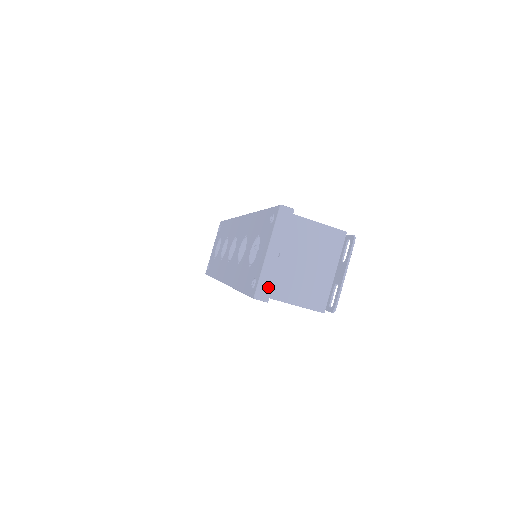
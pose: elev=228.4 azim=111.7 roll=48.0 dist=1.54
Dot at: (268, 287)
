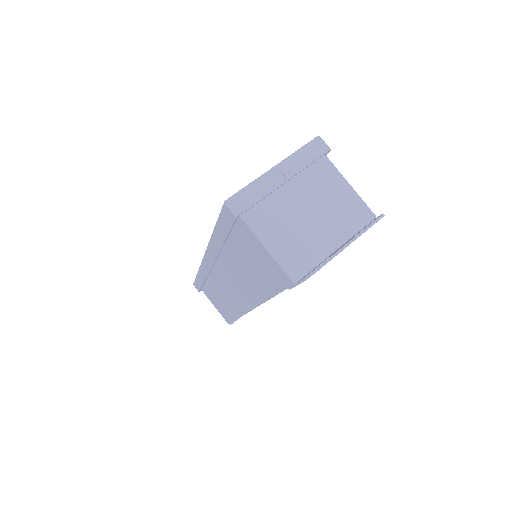
Dot at: (249, 202)
